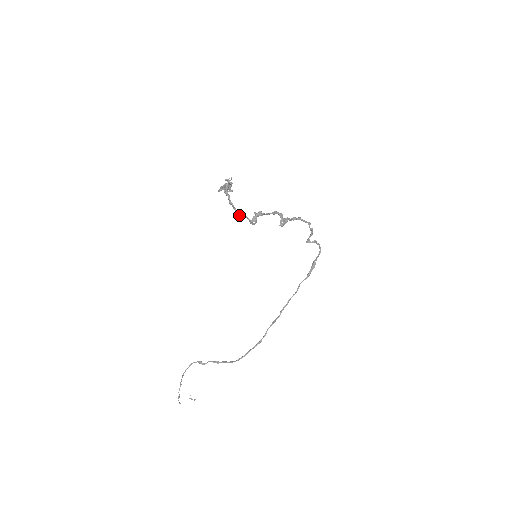
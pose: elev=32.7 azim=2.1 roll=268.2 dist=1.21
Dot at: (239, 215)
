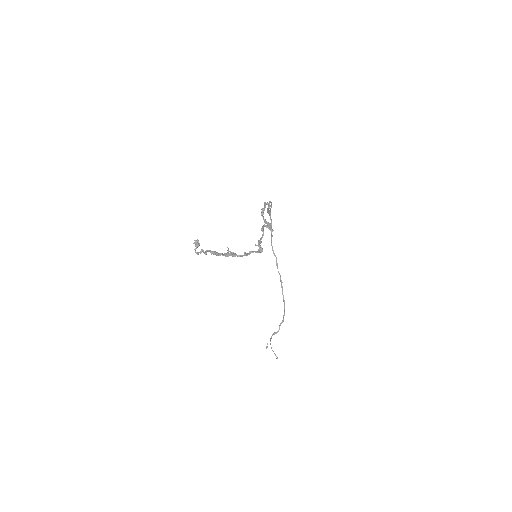
Dot at: (242, 256)
